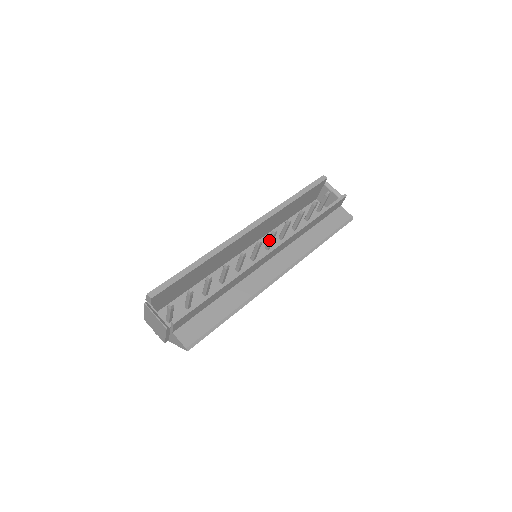
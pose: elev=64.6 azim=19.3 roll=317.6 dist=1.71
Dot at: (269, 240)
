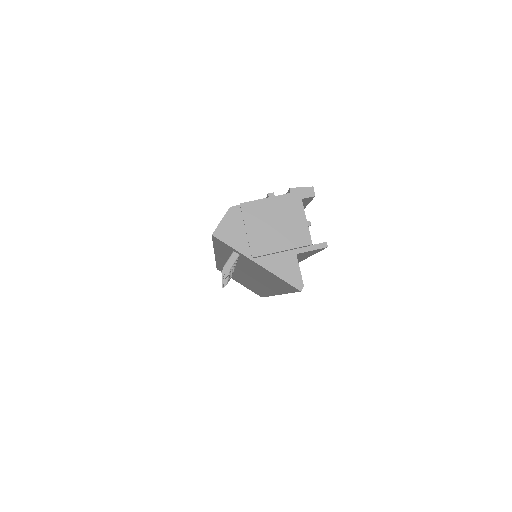
Dot at: occluded
